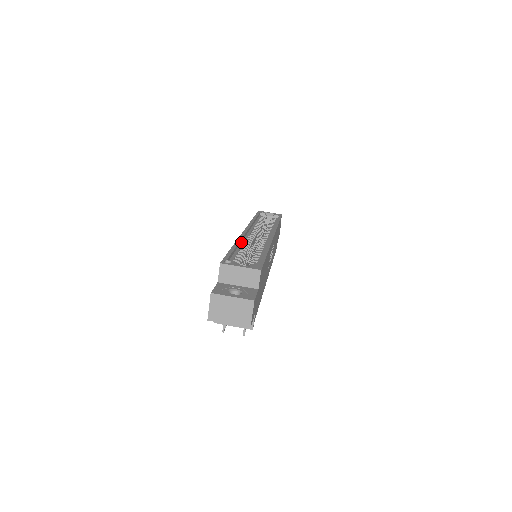
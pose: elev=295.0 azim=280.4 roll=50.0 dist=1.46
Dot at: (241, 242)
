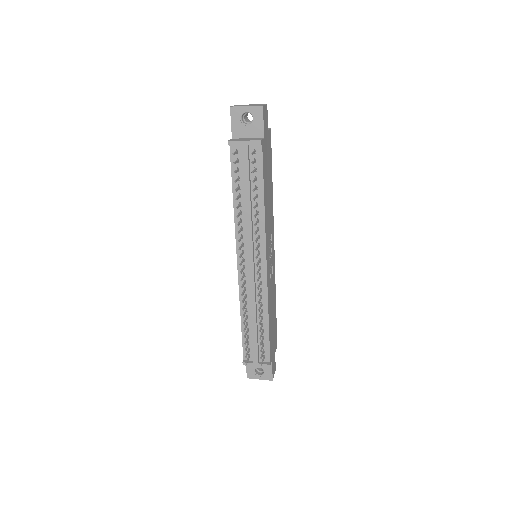
Dot at: occluded
